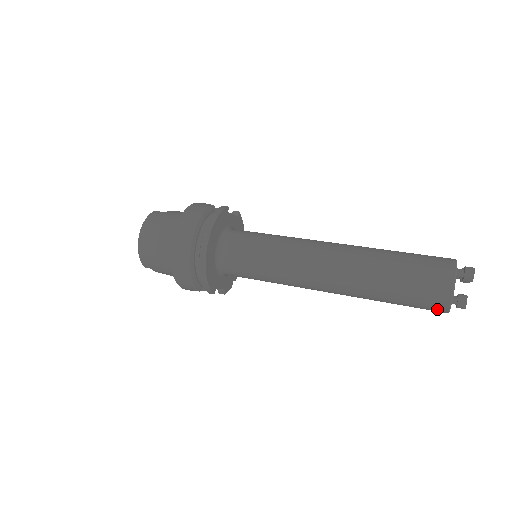
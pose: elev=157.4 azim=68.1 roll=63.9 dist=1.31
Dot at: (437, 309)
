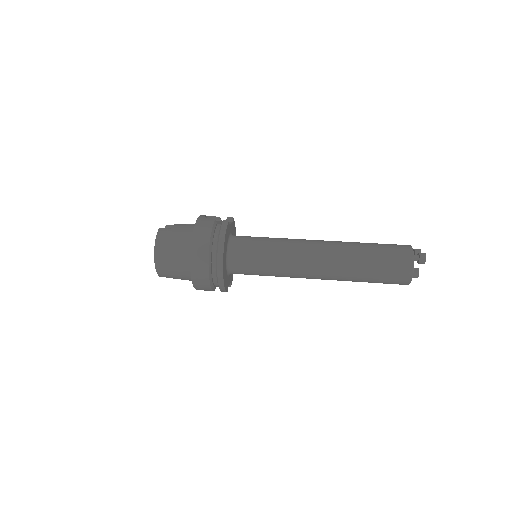
Dot at: (400, 284)
